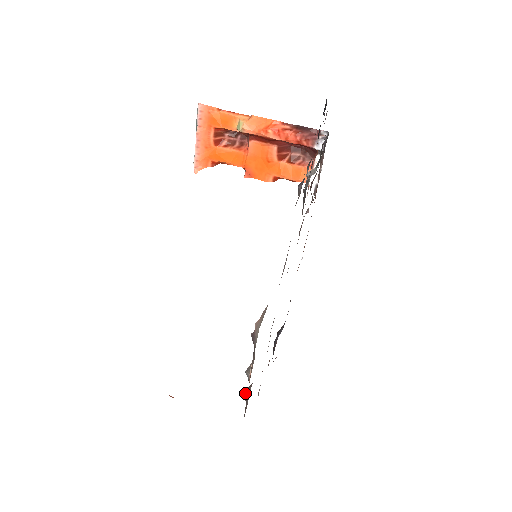
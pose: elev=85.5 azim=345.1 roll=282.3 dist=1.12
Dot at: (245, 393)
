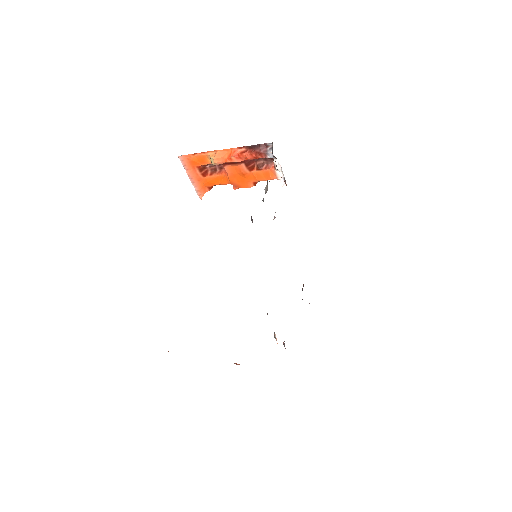
Dot at: (284, 345)
